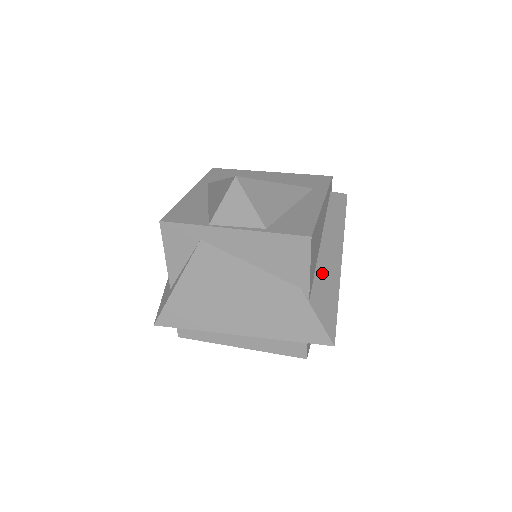
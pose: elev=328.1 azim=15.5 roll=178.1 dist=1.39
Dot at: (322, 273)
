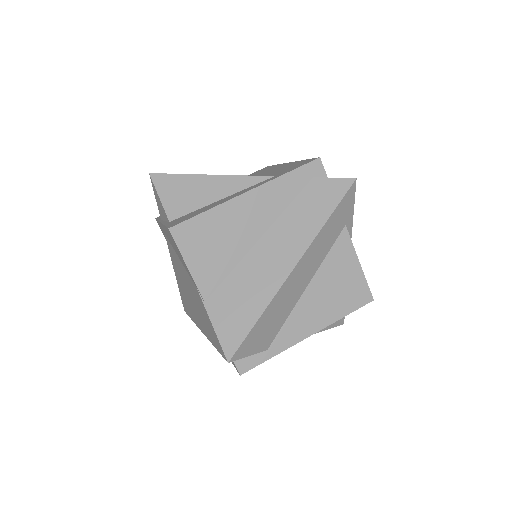
Dot at: (244, 276)
